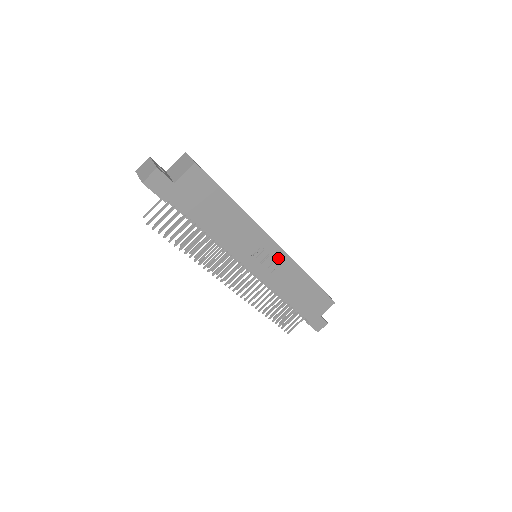
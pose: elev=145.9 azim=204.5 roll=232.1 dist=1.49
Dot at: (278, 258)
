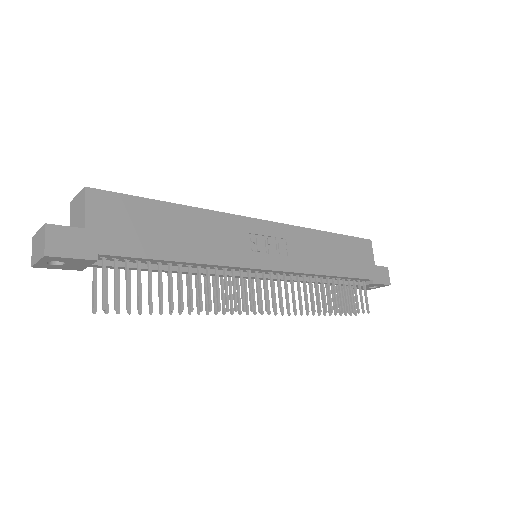
Dot at: (277, 234)
